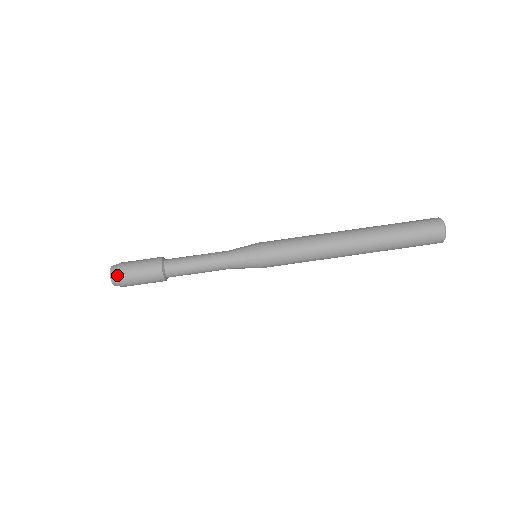
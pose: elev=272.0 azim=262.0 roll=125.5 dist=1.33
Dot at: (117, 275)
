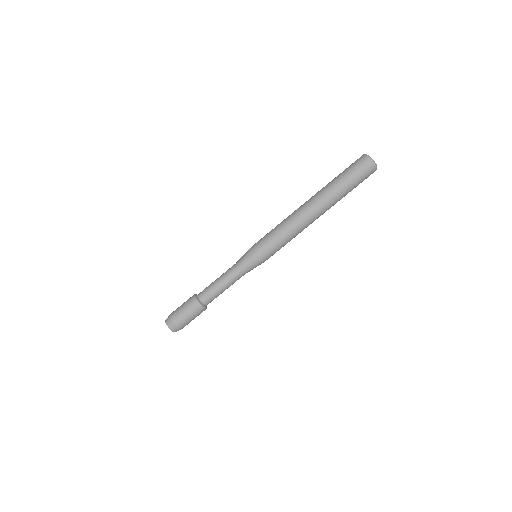
Dot at: (174, 326)
